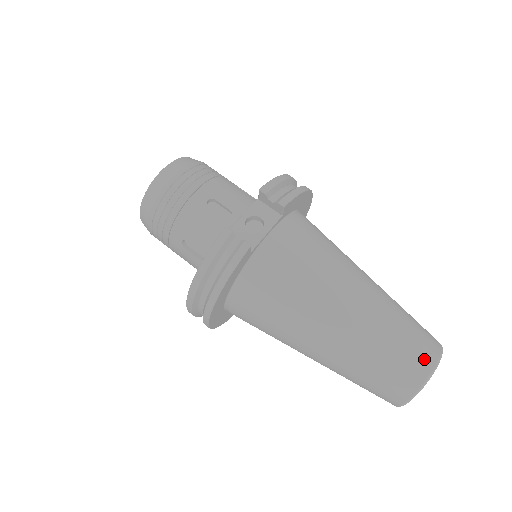
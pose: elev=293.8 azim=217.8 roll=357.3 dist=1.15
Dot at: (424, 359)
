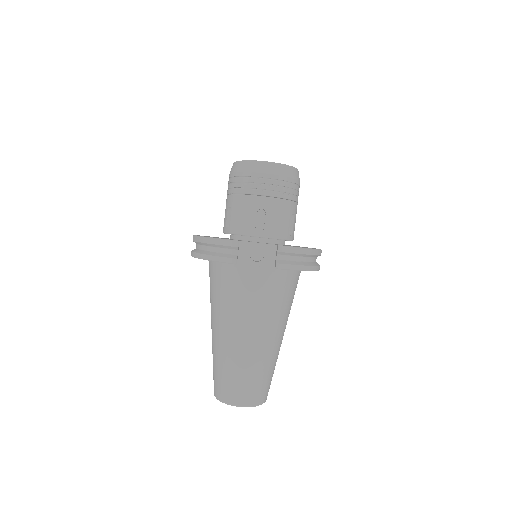
Dot at: (242, 398)
